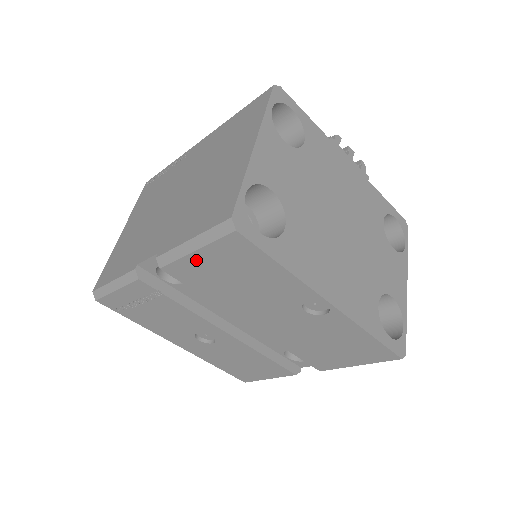
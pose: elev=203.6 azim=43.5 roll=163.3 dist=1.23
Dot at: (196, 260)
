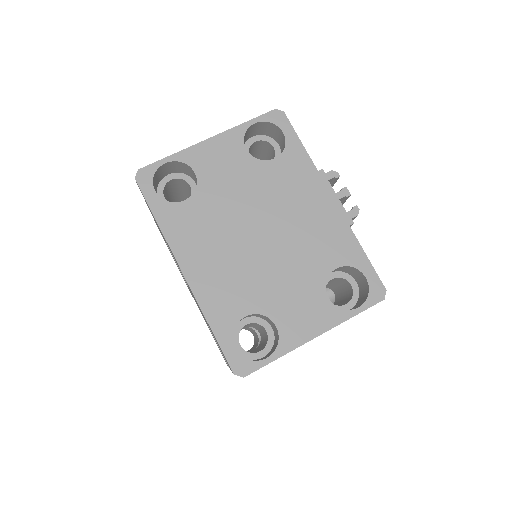
Dot at: occluded
